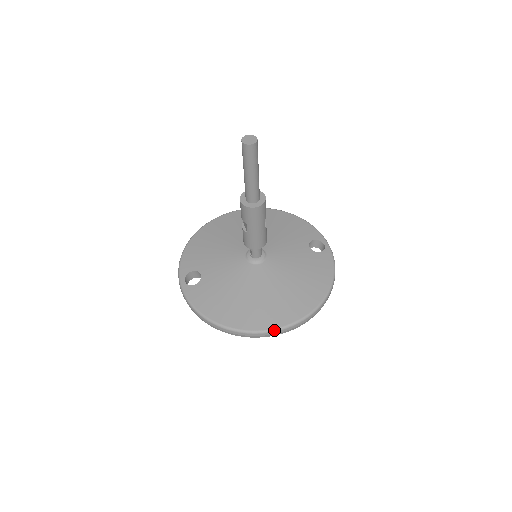
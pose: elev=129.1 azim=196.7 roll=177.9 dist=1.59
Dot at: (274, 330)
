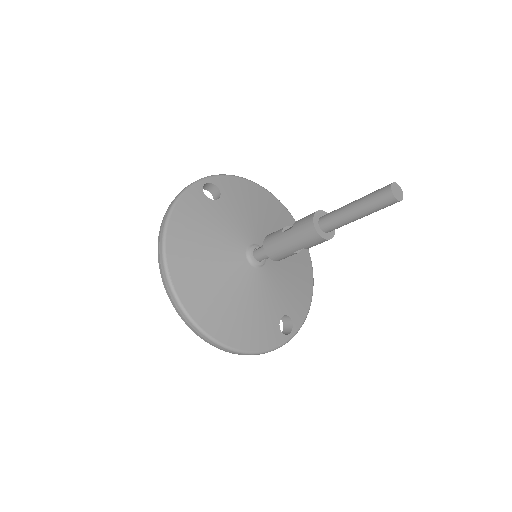
Dot at: (176, 295)
